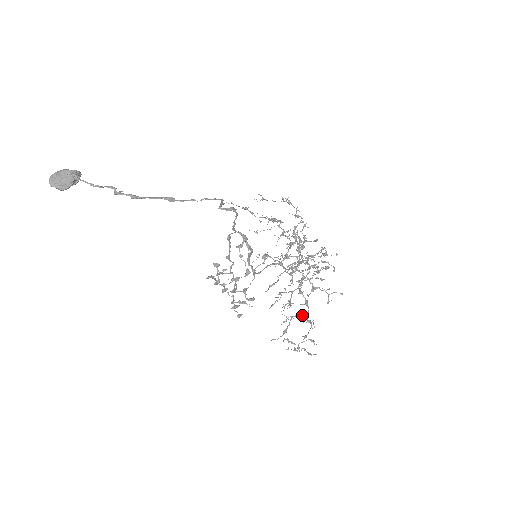
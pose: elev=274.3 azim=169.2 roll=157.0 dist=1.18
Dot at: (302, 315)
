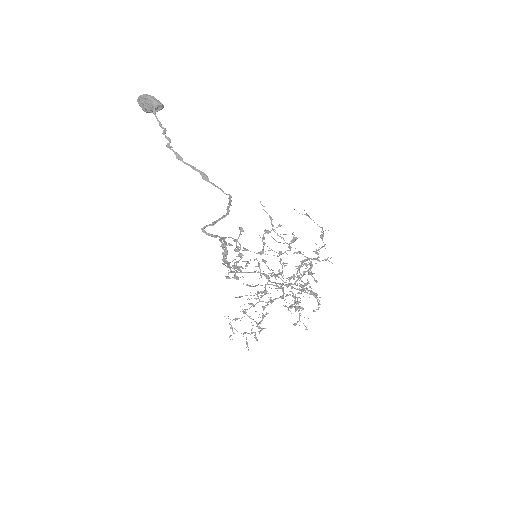
Dot at: (255, 321)
